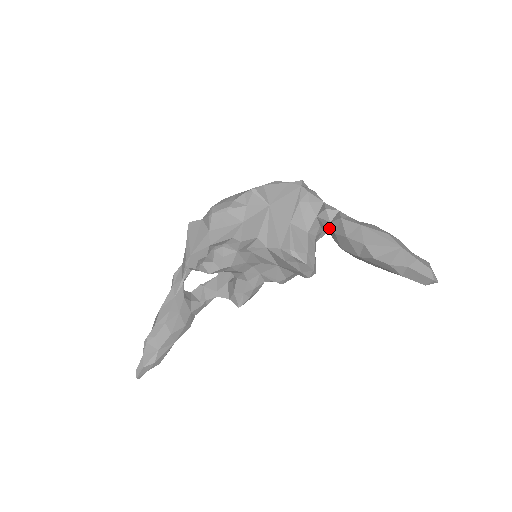
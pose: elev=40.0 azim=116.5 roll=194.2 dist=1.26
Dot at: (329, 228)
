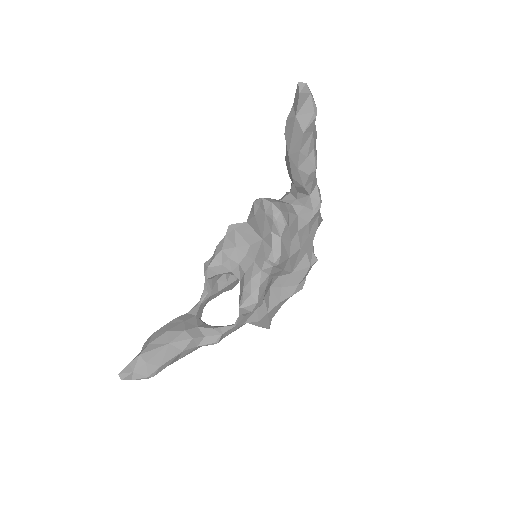
Dot at: (295, 188)
